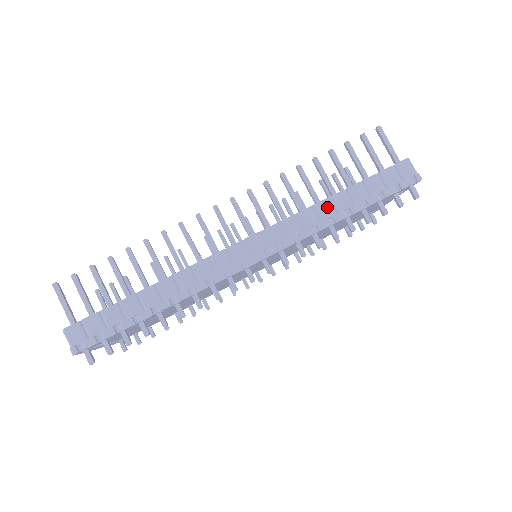
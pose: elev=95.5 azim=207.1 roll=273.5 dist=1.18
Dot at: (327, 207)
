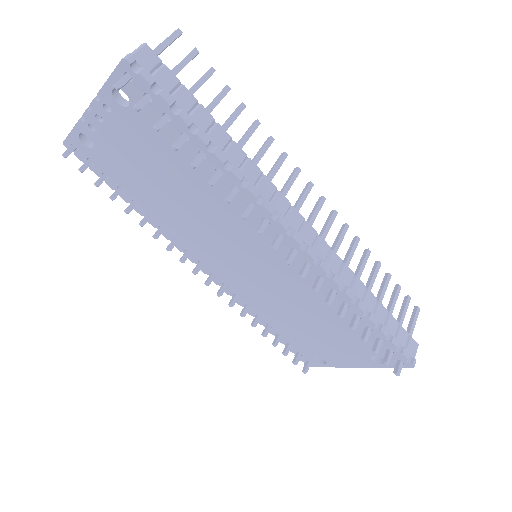
Dot at: (361, 291)
